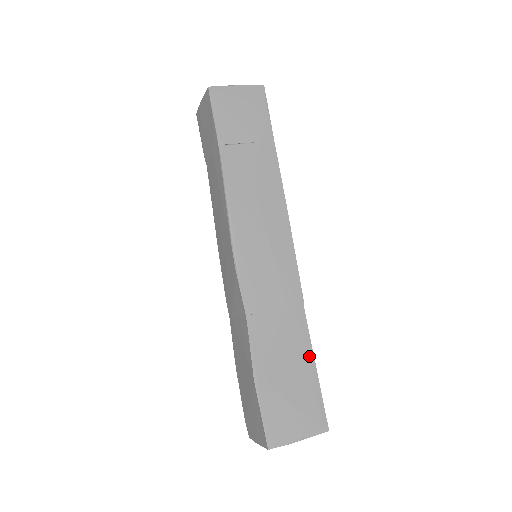
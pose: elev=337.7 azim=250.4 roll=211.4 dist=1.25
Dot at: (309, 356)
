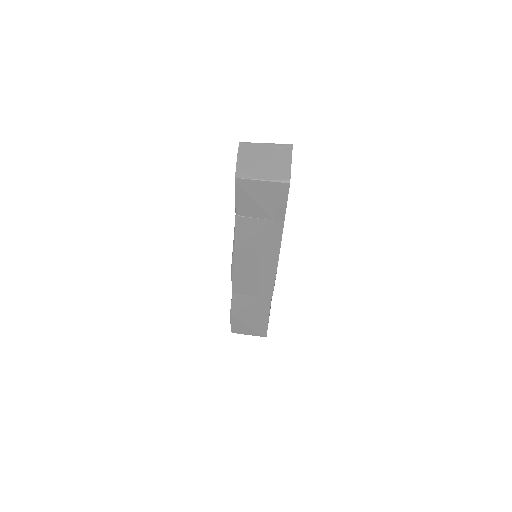
Dot at: (266, 315)
